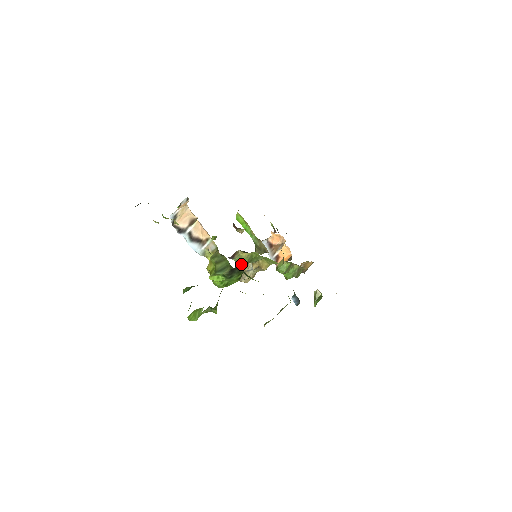
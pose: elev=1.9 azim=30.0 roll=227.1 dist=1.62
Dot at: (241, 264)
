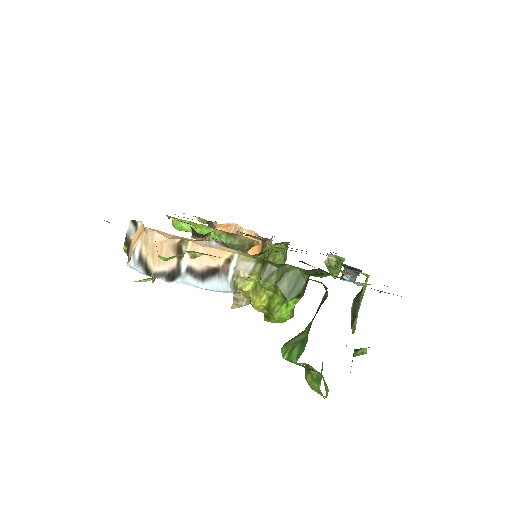
Dot at: occluded
